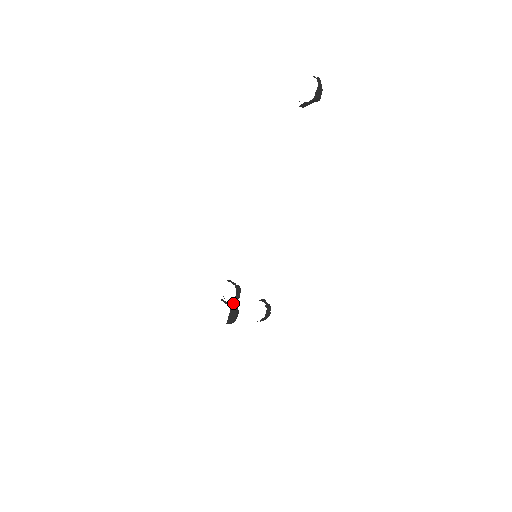
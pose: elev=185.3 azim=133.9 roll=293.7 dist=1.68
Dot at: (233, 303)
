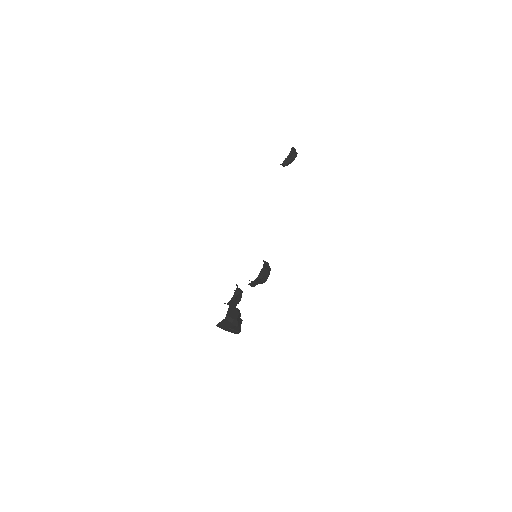
Dot at: (234, 301)
